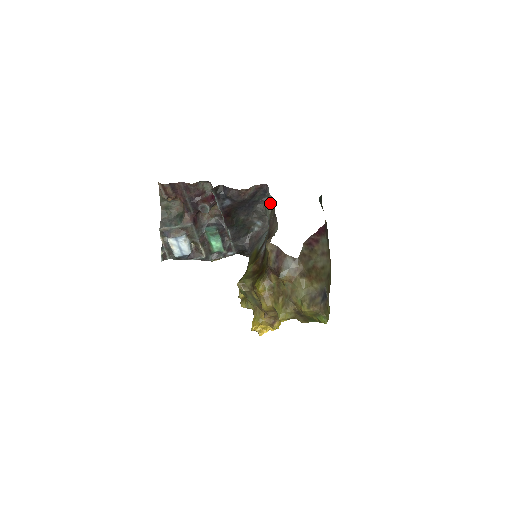
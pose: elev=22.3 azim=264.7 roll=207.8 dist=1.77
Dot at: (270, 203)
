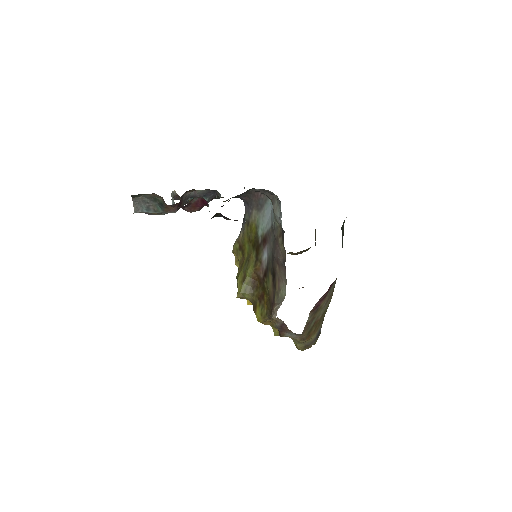
Dot at: occluded
